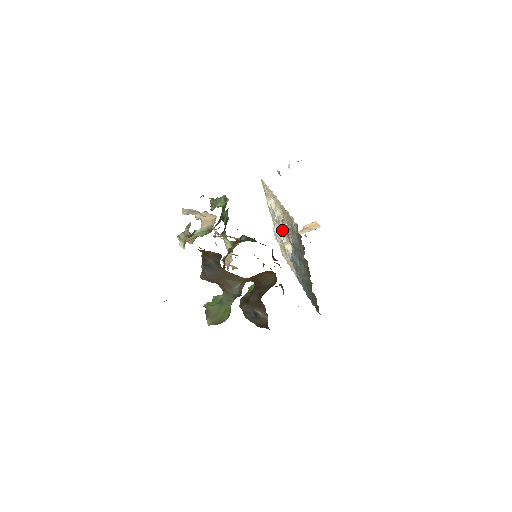
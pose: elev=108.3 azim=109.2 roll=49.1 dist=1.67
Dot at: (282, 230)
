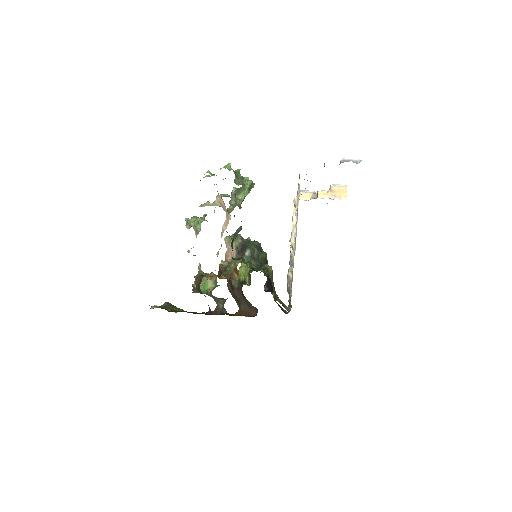
Dot at: occluded
